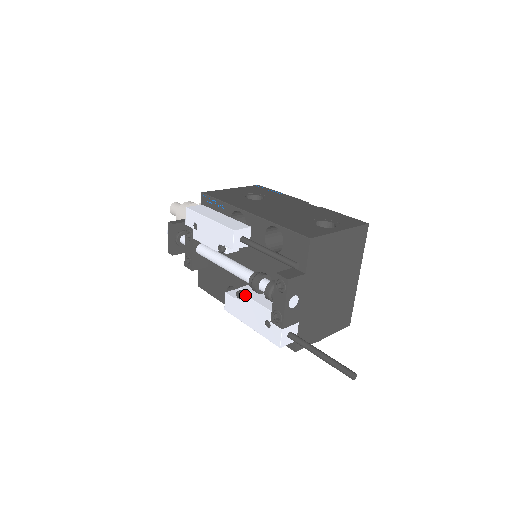
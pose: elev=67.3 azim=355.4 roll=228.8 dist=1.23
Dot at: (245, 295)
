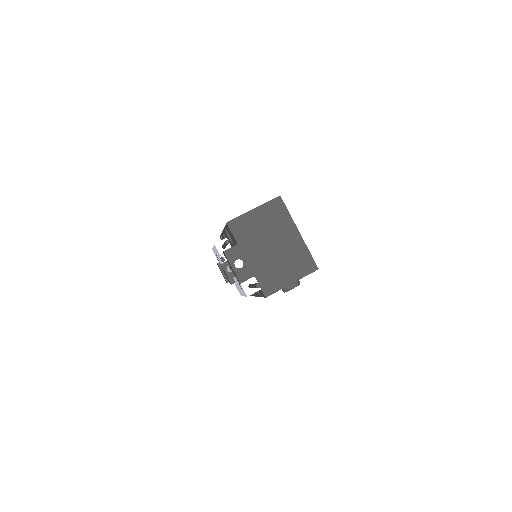
Dot at: (233, 278)
